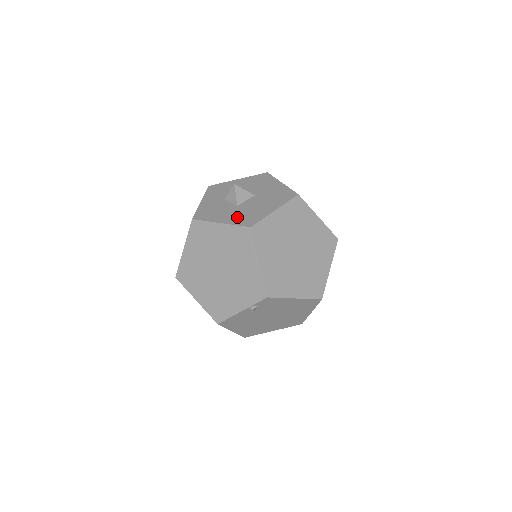
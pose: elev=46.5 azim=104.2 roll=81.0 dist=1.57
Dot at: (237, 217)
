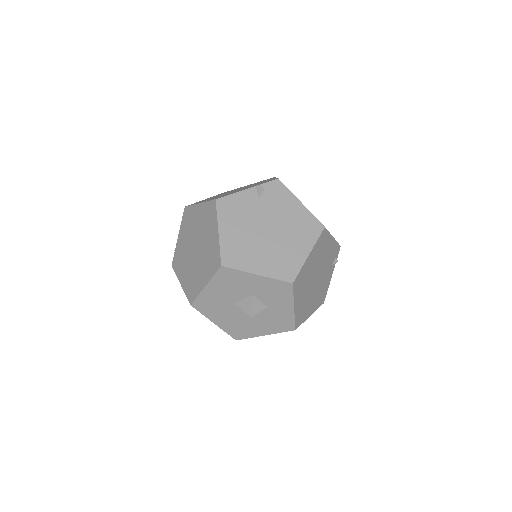
Dot at: occluded
